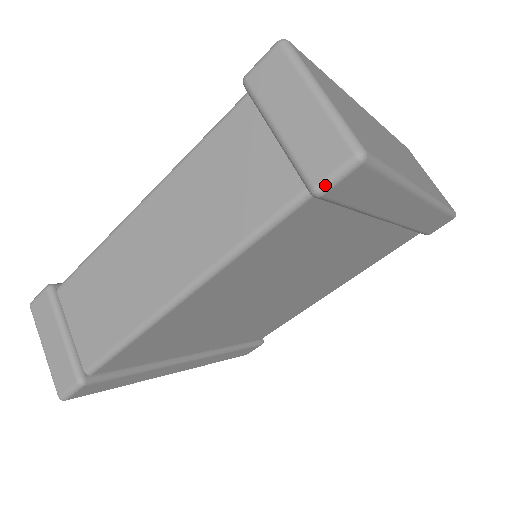
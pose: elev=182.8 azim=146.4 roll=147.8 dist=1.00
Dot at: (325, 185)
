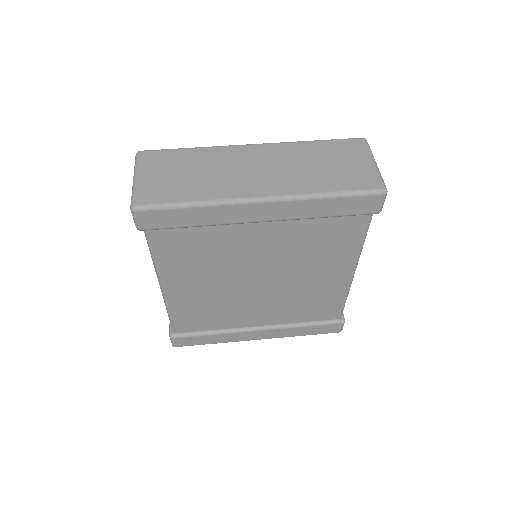
Dot at: (135, 225)
